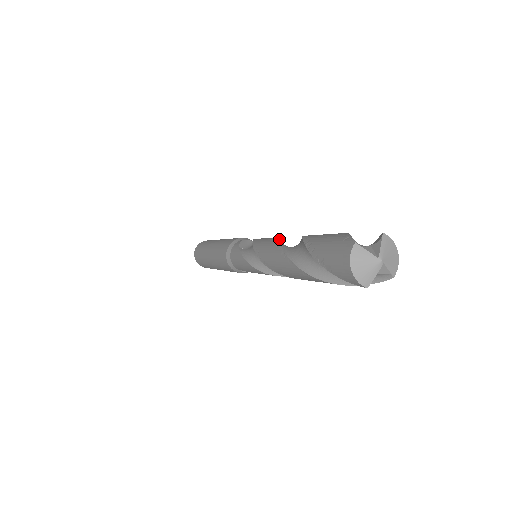
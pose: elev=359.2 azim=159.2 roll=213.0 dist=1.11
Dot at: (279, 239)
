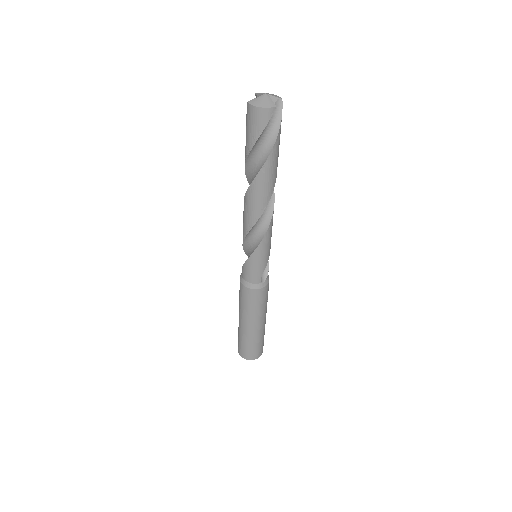
Dot at: occluded
